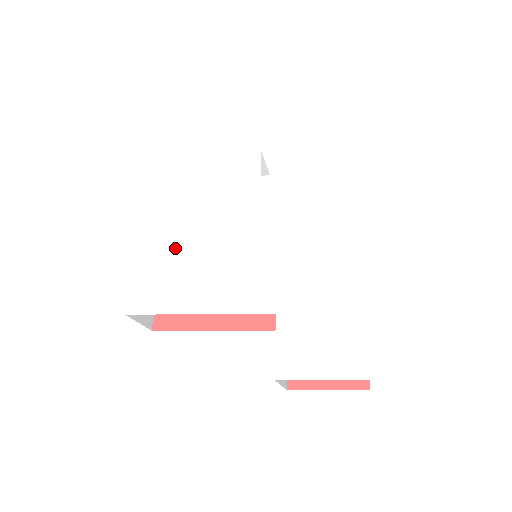
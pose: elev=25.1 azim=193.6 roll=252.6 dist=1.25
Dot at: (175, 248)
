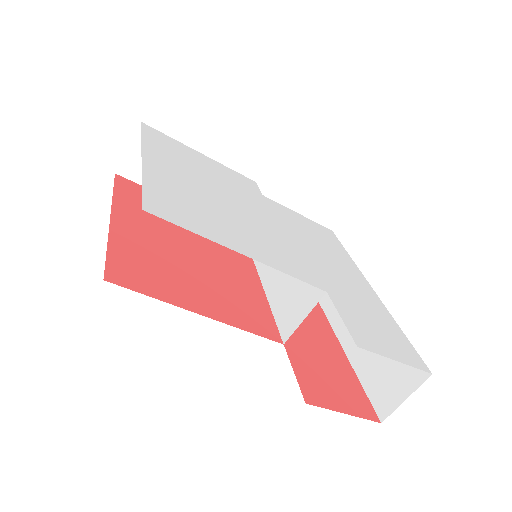
Dot at: (195, 191)
